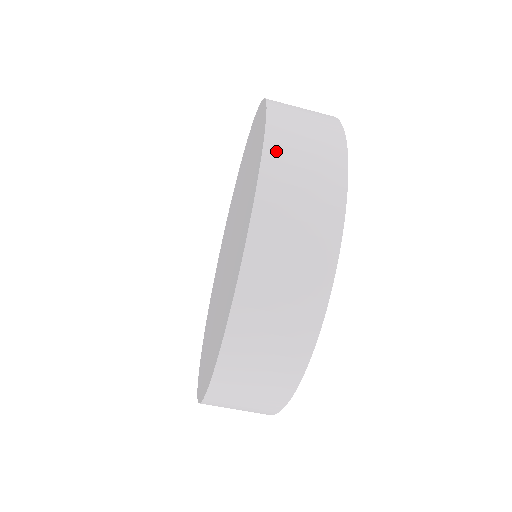
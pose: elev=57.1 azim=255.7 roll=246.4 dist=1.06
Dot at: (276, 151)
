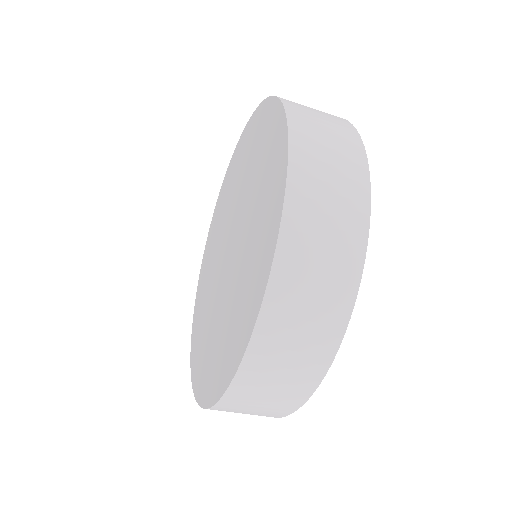
Dot at: (274, 313)
